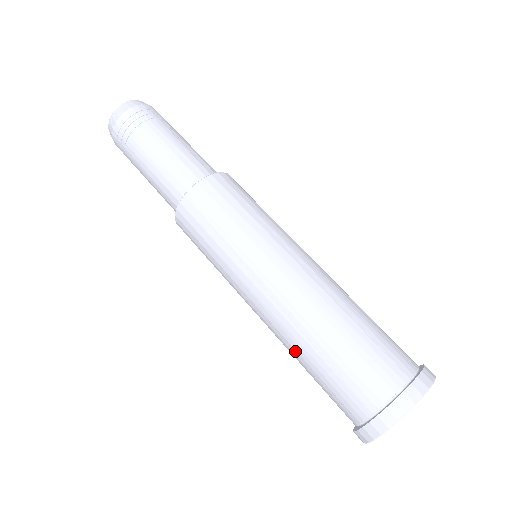
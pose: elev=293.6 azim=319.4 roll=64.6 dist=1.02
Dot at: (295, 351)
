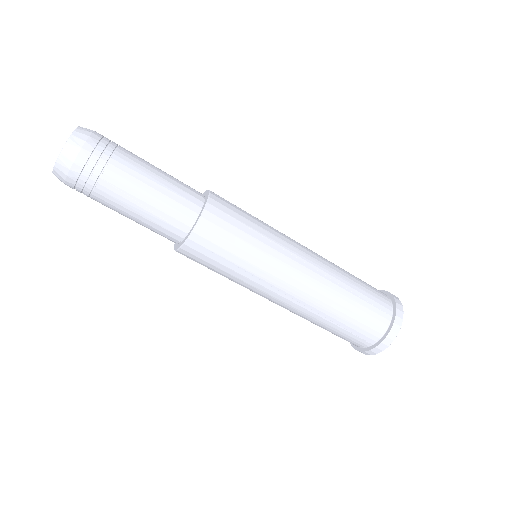
Dot at: occluded
